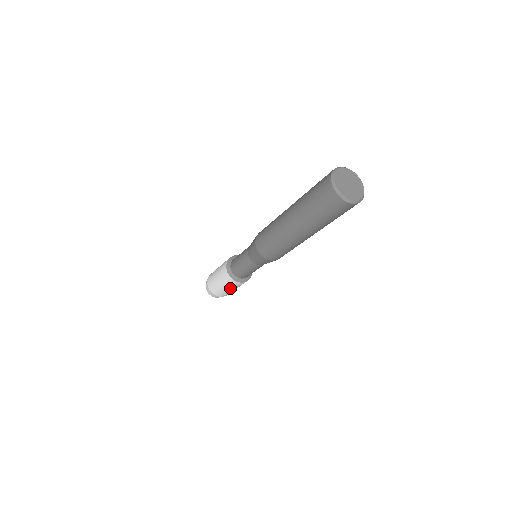
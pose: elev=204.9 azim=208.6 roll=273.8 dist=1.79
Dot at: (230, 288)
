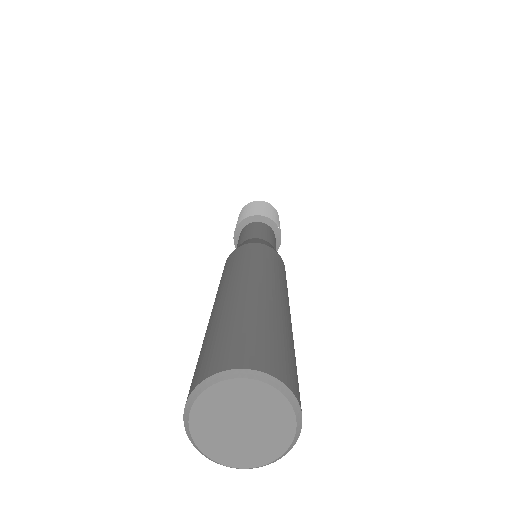
Dot at: occluded
